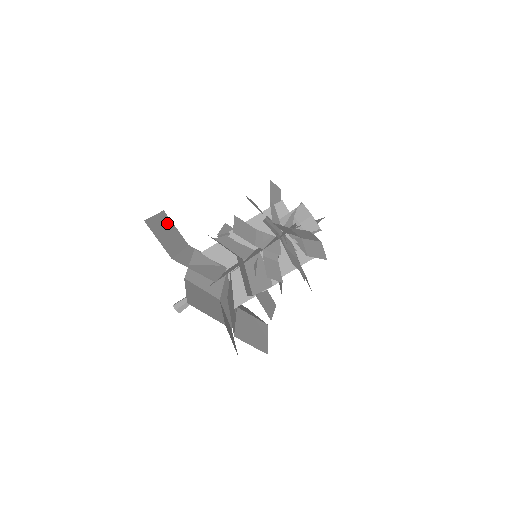
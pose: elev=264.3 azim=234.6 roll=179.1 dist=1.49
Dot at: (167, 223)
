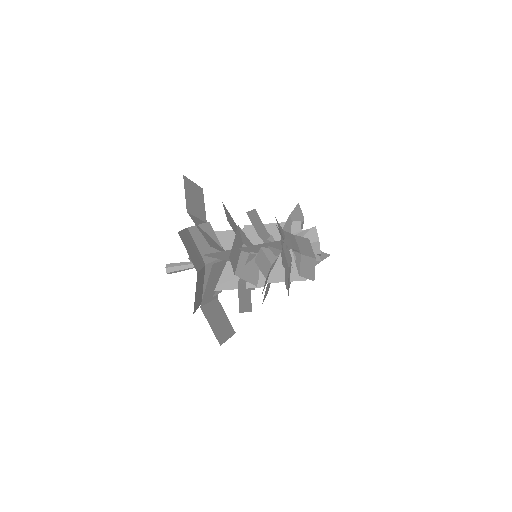
Dot at: (200, 196)
